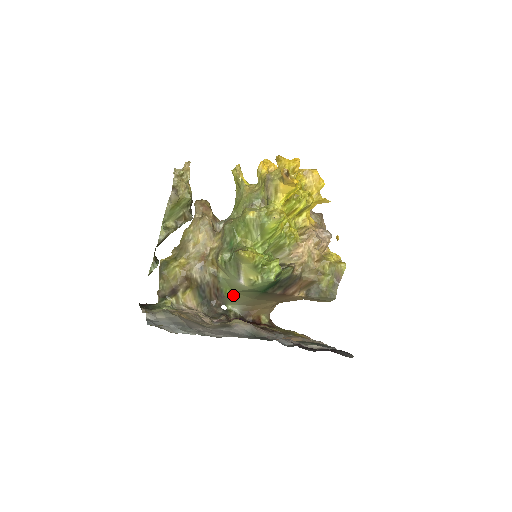
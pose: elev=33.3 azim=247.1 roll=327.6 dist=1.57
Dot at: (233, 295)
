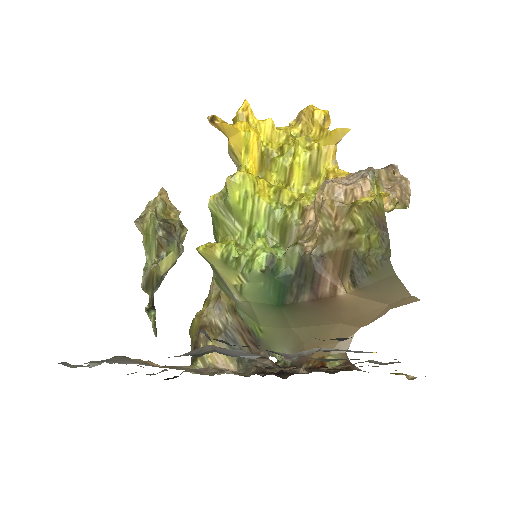
Dot at: (267, 333)
